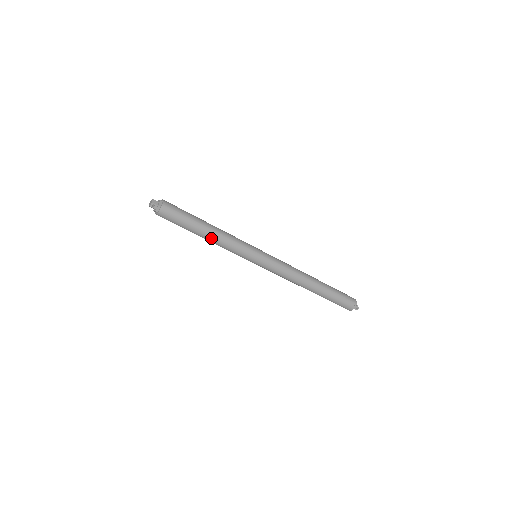
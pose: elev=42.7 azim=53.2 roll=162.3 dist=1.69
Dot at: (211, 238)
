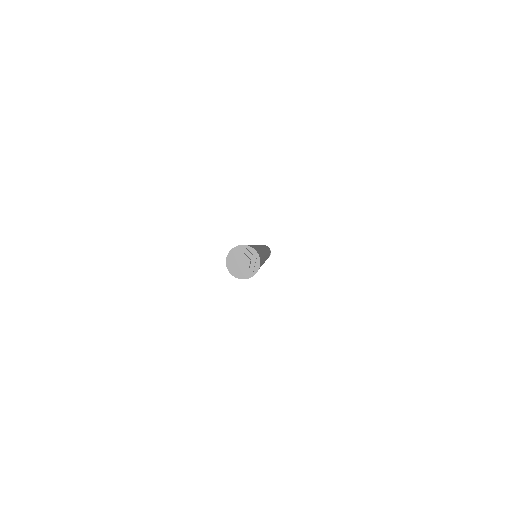
Dot at: (262, 264)
